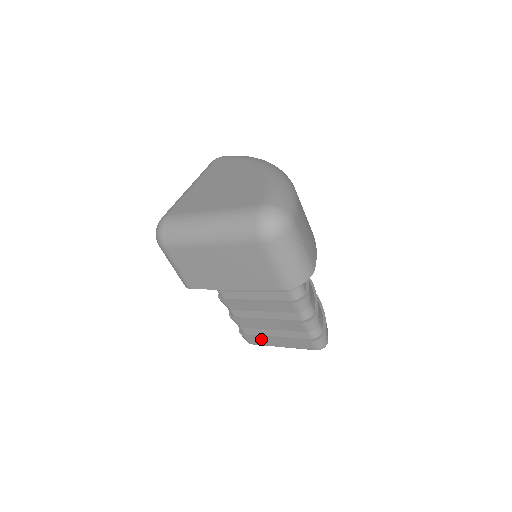
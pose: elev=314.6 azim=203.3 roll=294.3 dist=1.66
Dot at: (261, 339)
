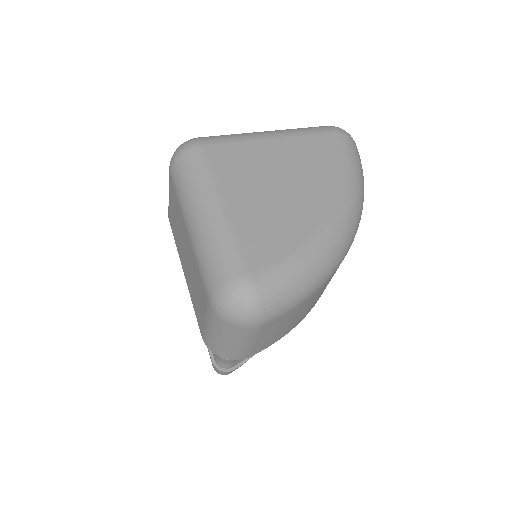
Dot at: occluded
